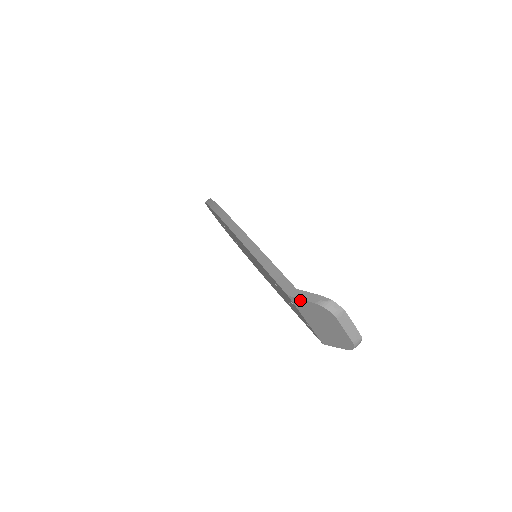
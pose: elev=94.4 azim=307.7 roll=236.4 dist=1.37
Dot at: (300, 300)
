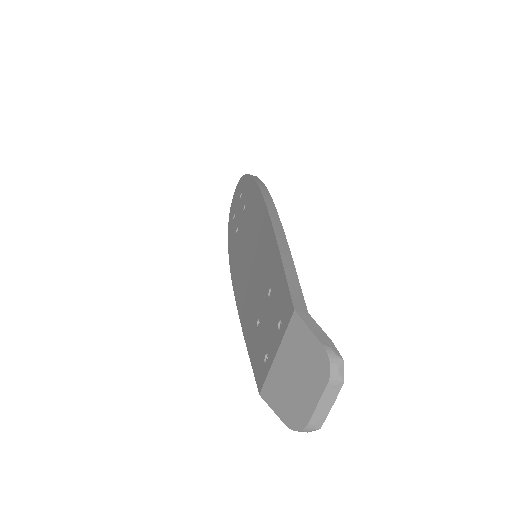
Dot at: (305, 327)
